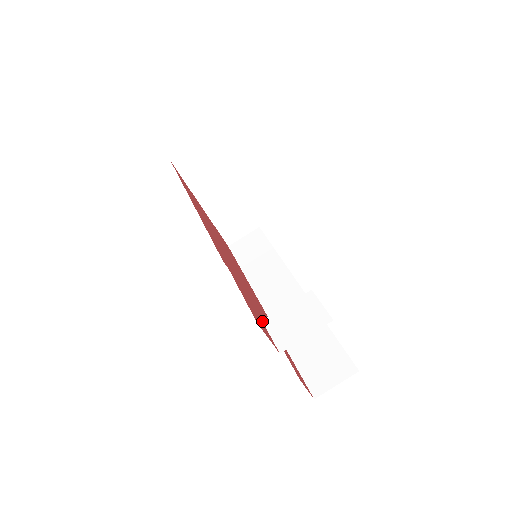
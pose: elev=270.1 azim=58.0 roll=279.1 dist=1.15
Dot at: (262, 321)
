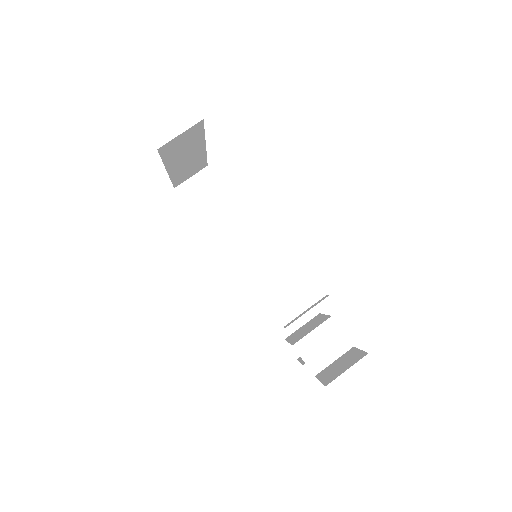
Dot at: (293, 346)
